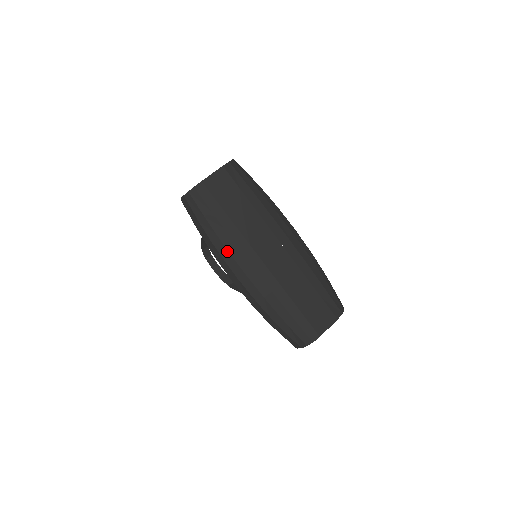
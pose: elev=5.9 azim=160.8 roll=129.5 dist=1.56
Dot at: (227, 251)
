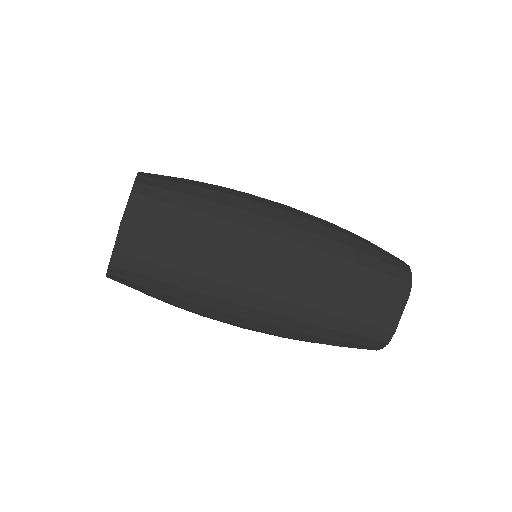
Dot at: (212, 310)
